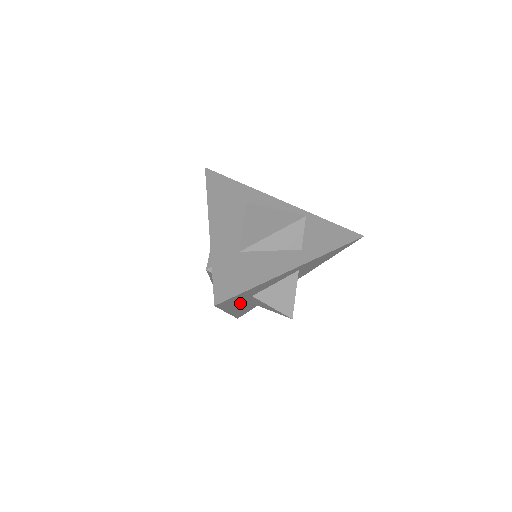
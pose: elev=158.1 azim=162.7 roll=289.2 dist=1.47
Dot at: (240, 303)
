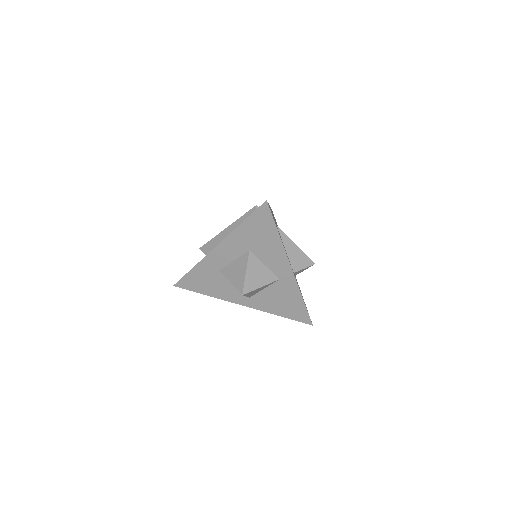
Dot at: (238, 245)
